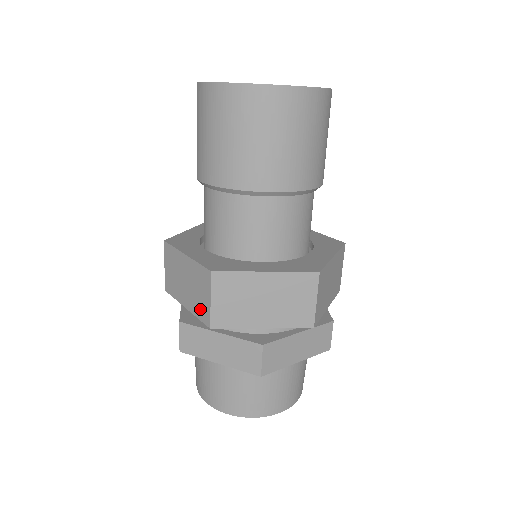
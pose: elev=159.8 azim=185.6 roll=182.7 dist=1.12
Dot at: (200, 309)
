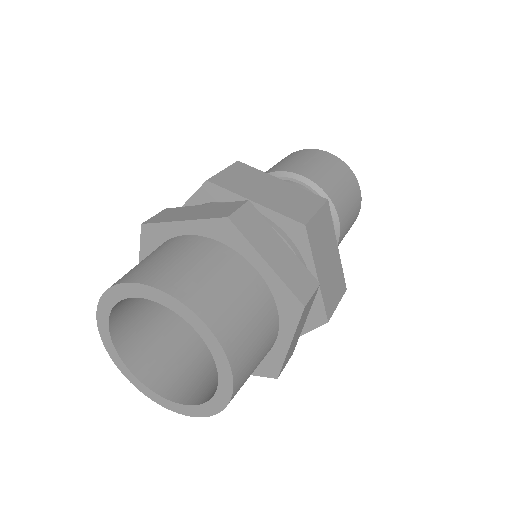
Dot at: (291, 210)
